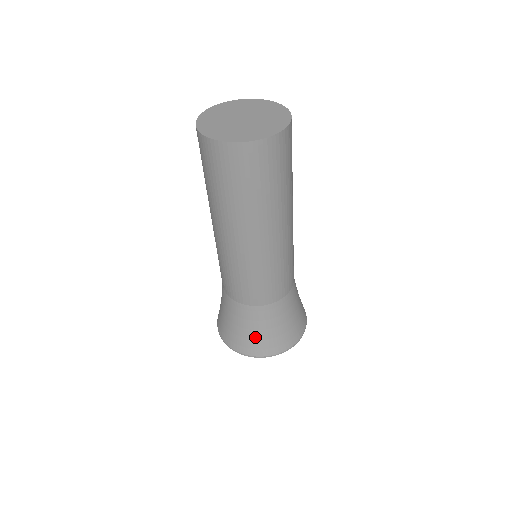
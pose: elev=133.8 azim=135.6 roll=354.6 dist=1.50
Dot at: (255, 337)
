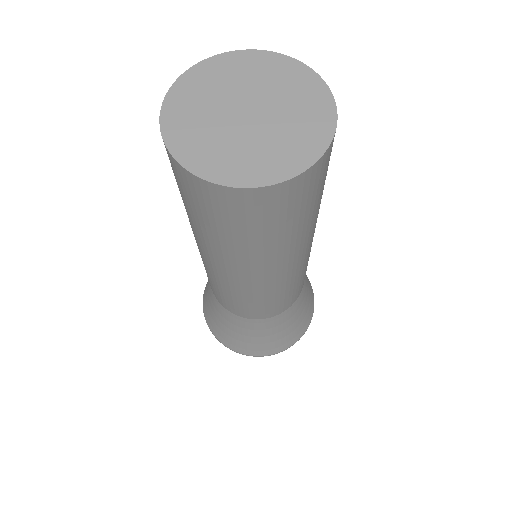
Dot at: (210, 310)
